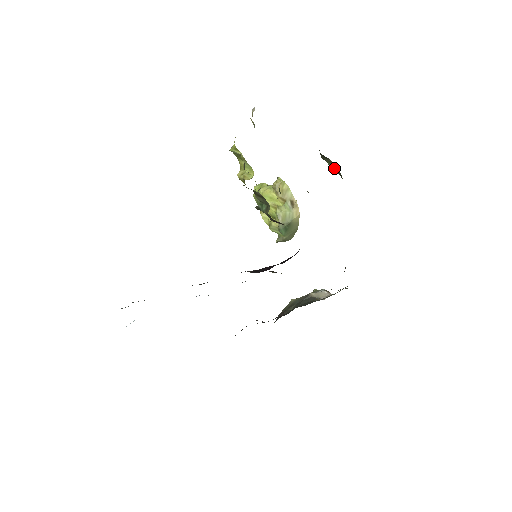
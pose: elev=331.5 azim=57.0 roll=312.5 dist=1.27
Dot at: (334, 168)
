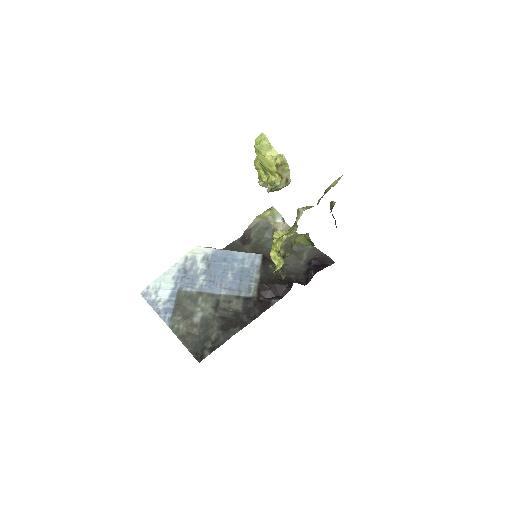
Dot at: occluded
